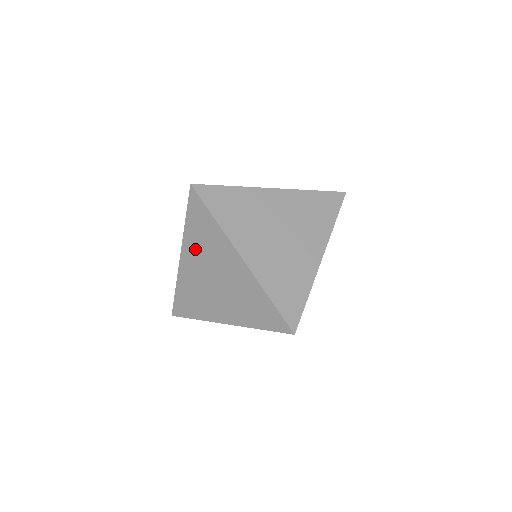
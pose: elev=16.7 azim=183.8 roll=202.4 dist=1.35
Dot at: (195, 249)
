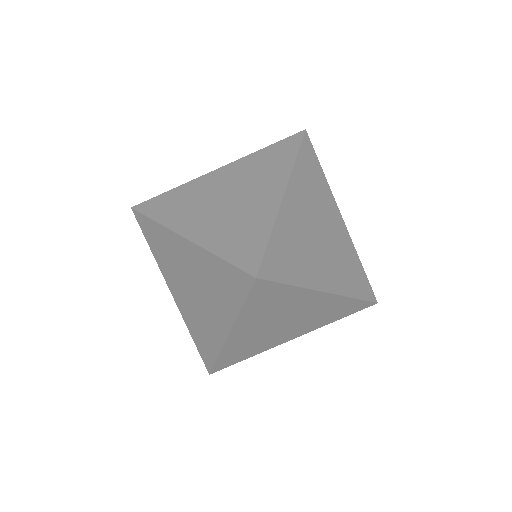
Dot at: (243, 169)
